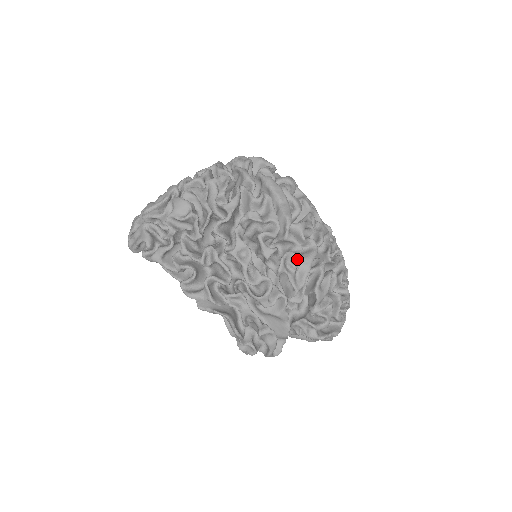
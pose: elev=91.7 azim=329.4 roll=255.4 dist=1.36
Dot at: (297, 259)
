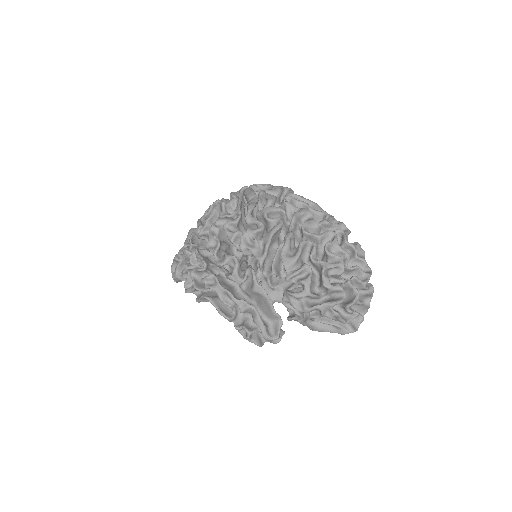
Dot at: occluded
